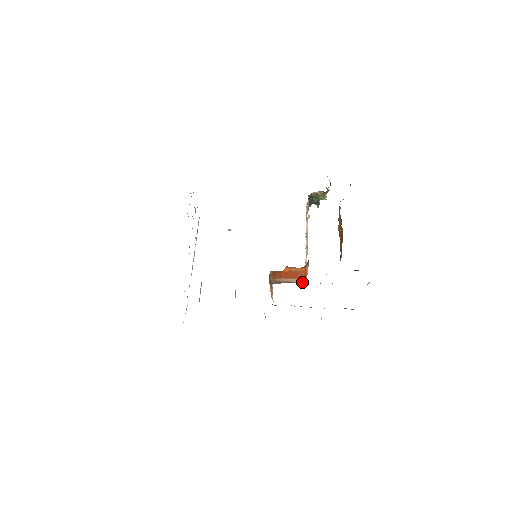
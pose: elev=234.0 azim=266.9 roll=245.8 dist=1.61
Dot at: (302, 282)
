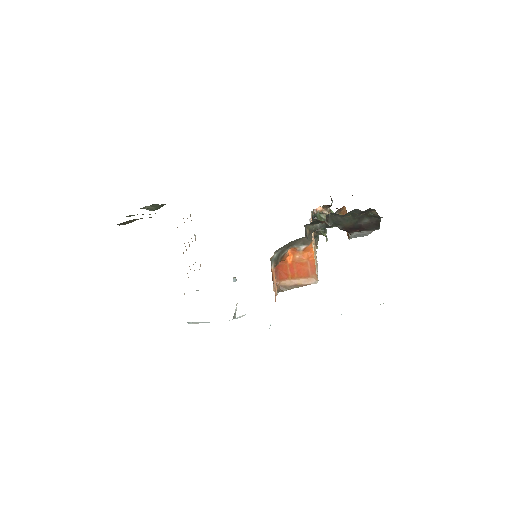
Dot at: (312, 283)
